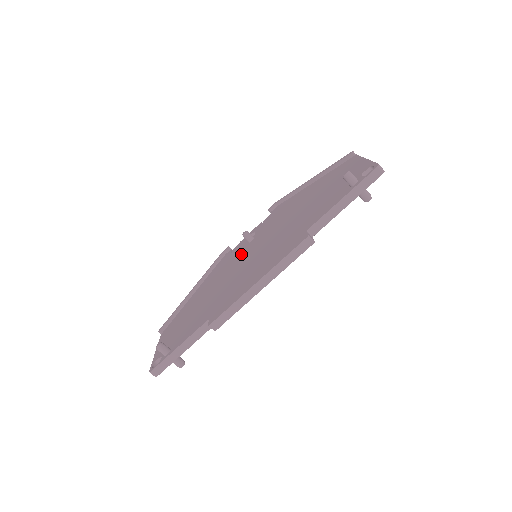
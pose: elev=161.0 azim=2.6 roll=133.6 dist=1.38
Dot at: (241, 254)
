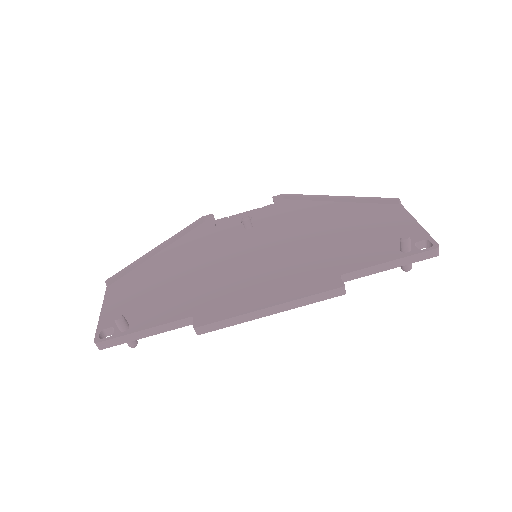
Dot at: (234, 240)
